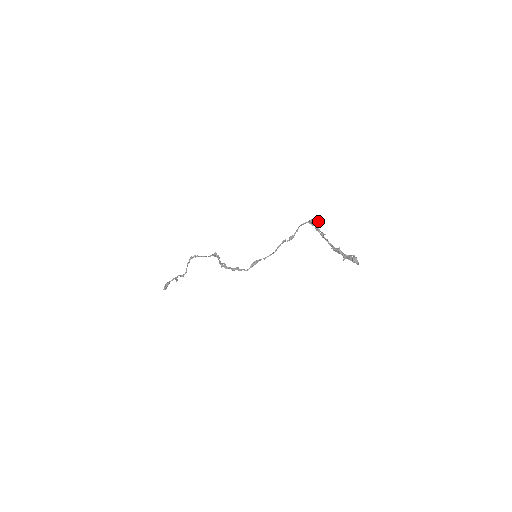
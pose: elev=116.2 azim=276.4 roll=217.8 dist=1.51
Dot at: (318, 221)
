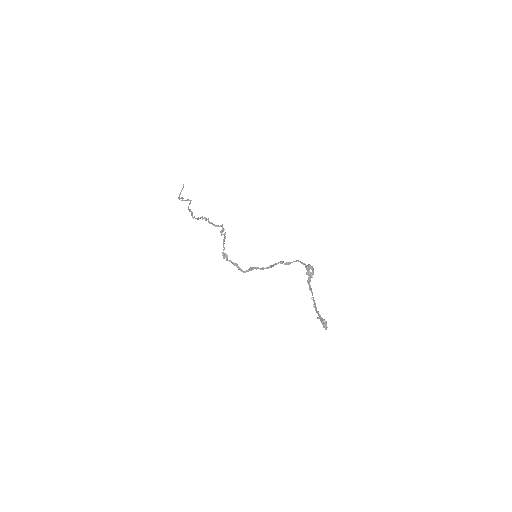
Dot at: (313, 272)
